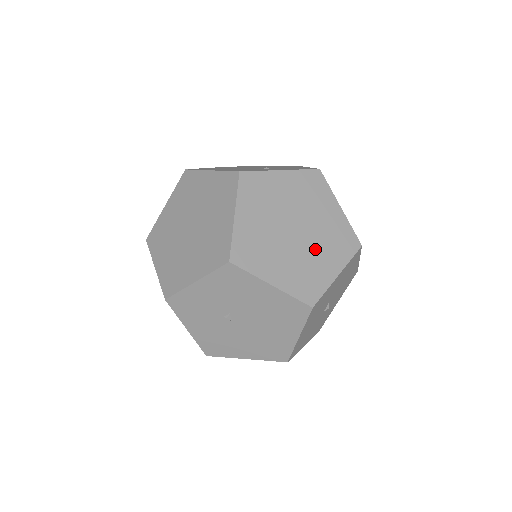
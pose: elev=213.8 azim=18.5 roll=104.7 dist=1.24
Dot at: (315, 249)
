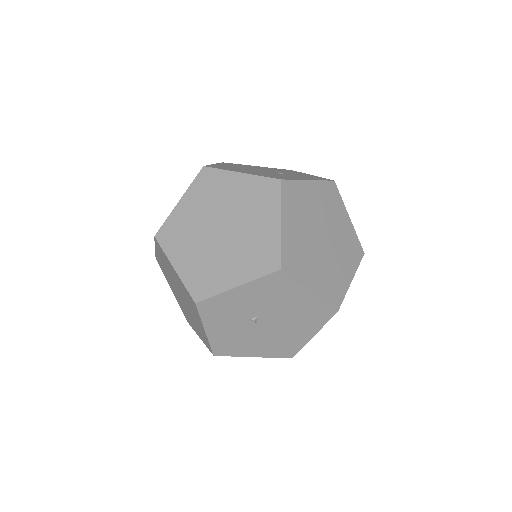
Dot at: (336, 256)
